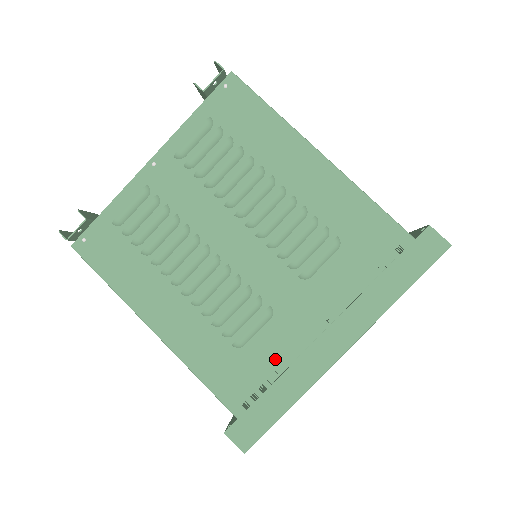
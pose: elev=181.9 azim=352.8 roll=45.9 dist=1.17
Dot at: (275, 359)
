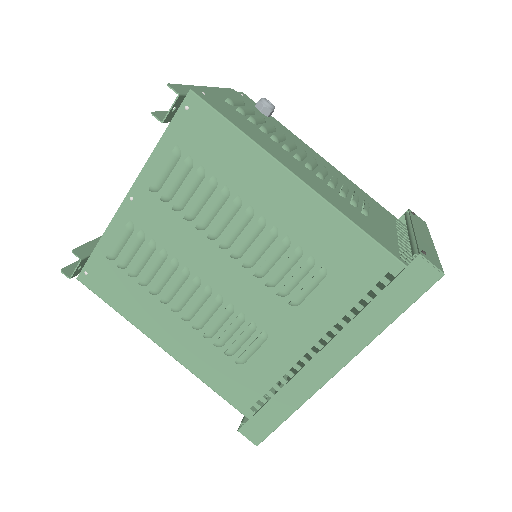
Dot at: (274, 374)
